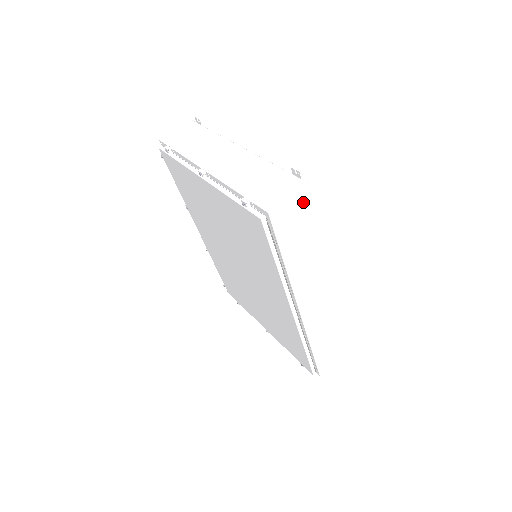
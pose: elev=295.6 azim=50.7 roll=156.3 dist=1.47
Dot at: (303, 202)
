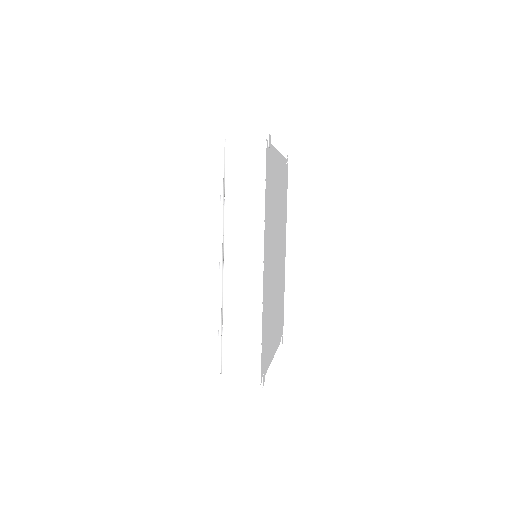
Dot at: (257, 151)
